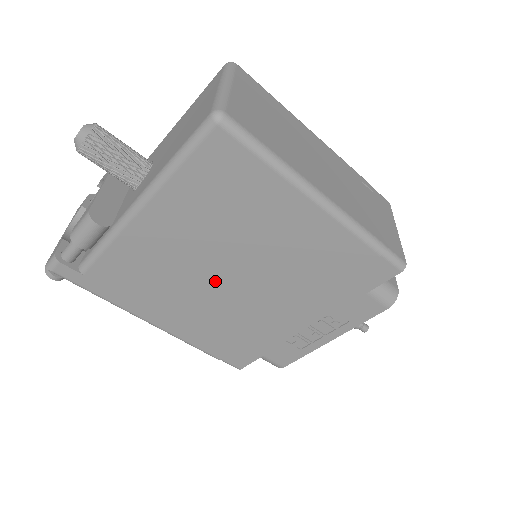
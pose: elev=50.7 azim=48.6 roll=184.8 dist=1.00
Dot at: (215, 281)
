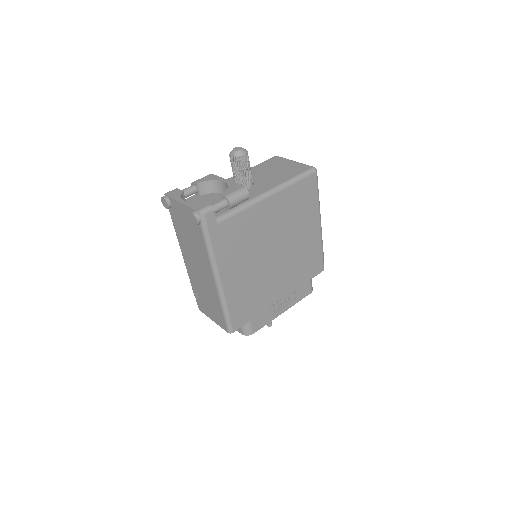
Dot at: (268, 252)
